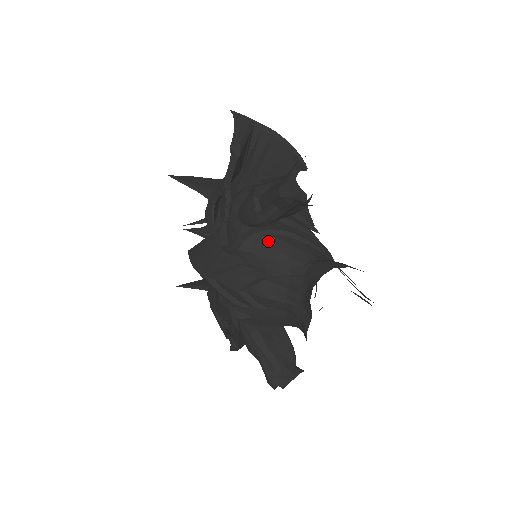
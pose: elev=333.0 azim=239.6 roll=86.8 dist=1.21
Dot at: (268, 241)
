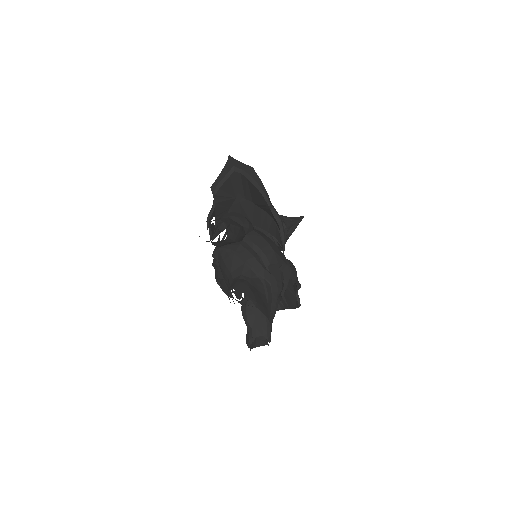
Dot at: (224, 256)
